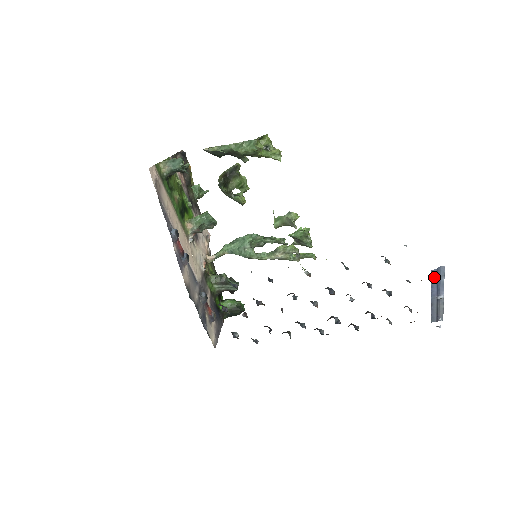
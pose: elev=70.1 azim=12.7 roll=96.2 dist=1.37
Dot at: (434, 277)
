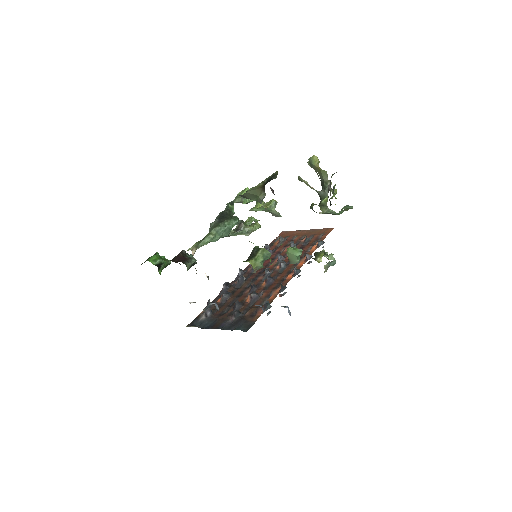
Dot at: occluded
